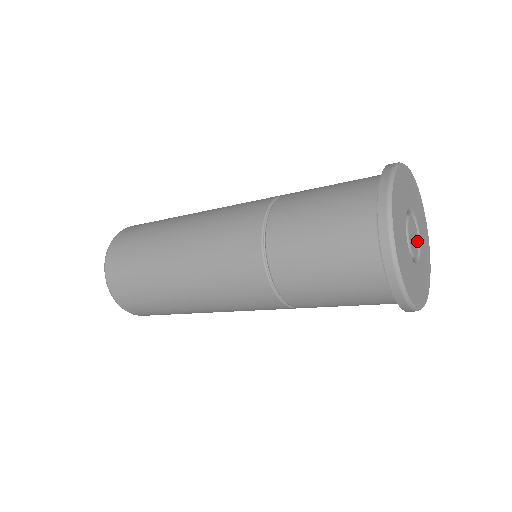
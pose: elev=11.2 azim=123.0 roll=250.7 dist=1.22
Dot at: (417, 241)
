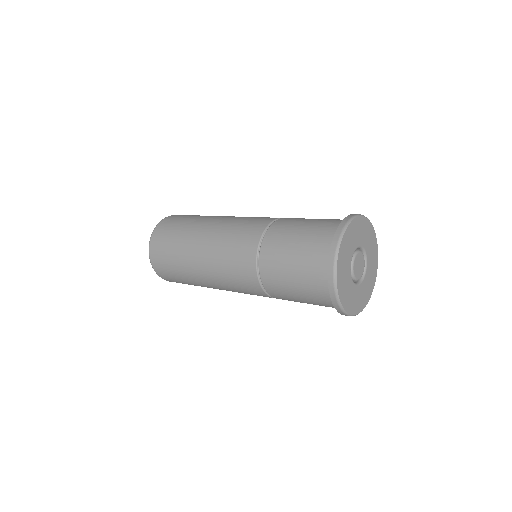
Dot at: (362, 258)
